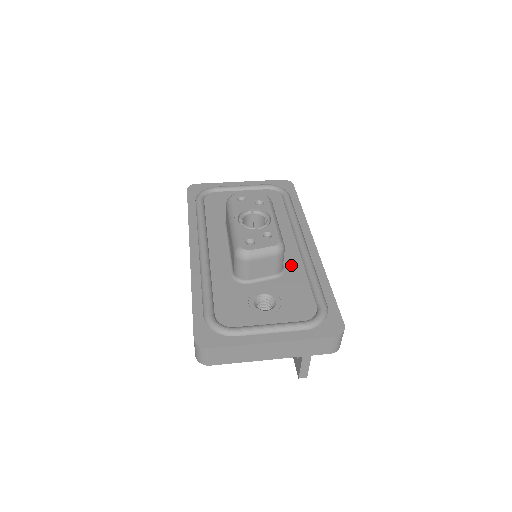
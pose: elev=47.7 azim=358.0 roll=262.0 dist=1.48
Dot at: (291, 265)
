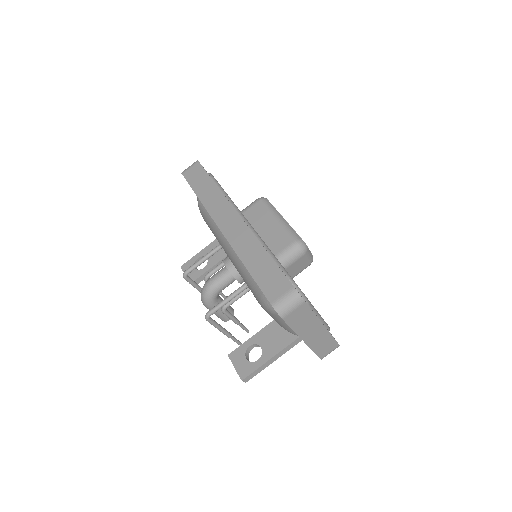
Dot at: occluded
